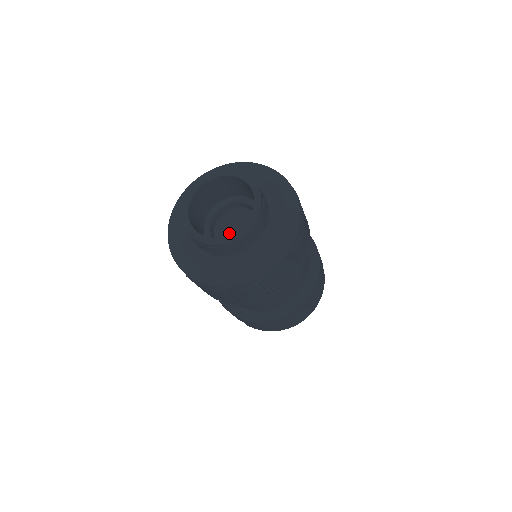
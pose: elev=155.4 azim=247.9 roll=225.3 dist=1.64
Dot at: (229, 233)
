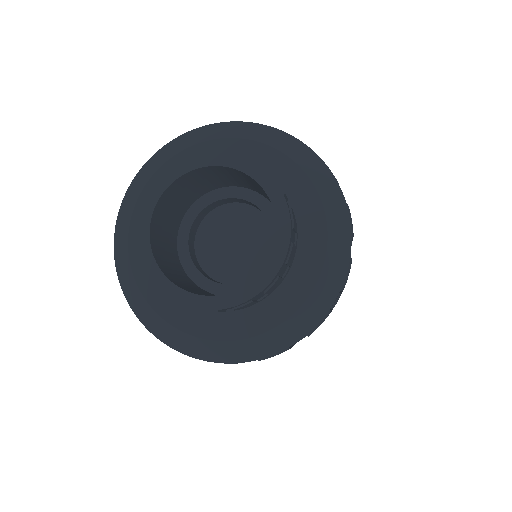
Dot at: (221, 251)
